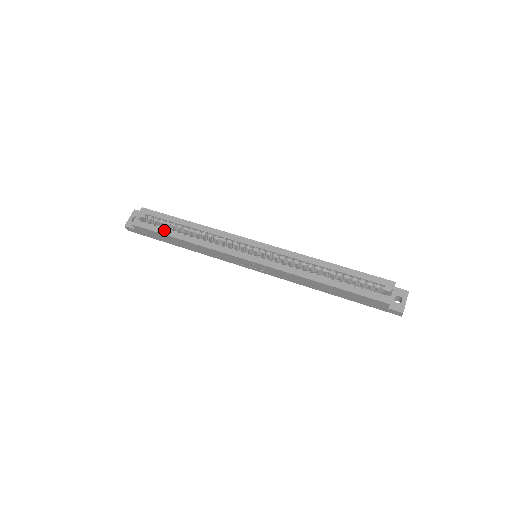
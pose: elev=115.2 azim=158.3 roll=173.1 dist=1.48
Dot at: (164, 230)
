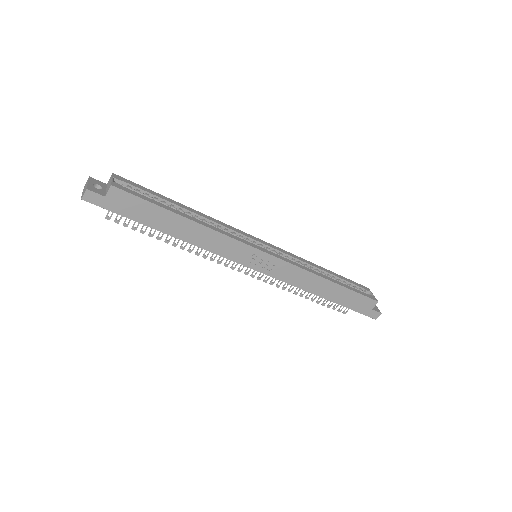
Dot at: (159, 203)
